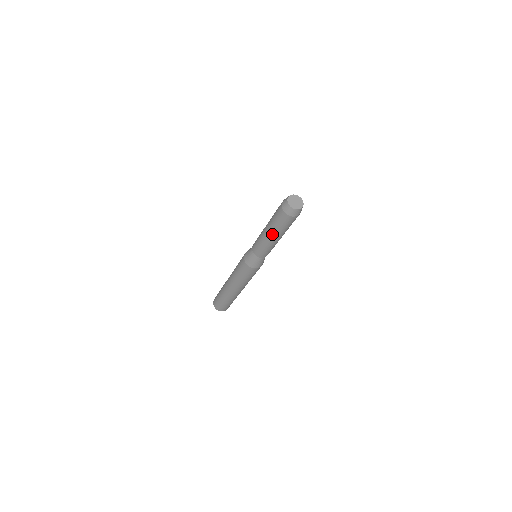
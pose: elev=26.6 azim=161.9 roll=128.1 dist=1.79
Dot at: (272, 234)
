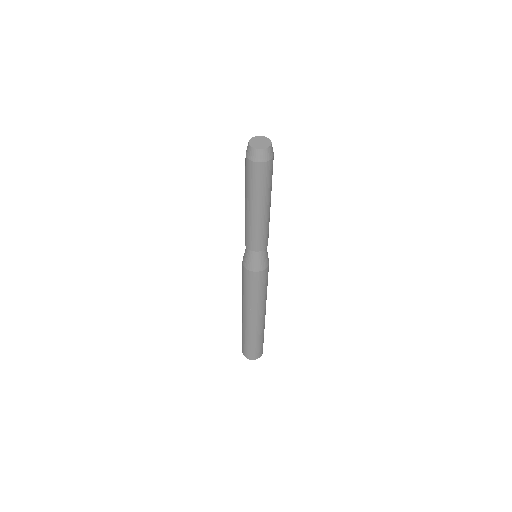
Dot at: (258, 206)
